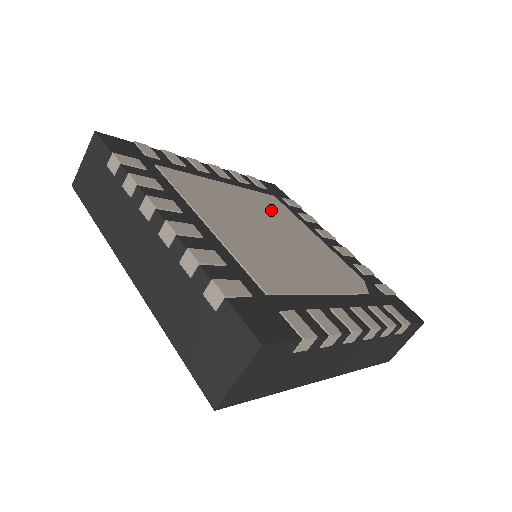
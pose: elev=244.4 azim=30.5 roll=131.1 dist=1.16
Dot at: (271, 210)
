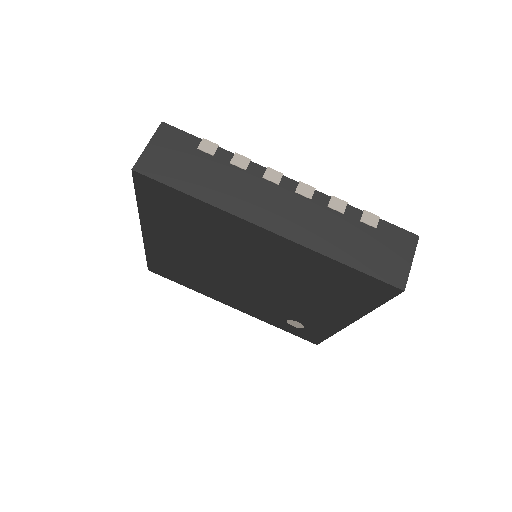
Dot at: occluded
